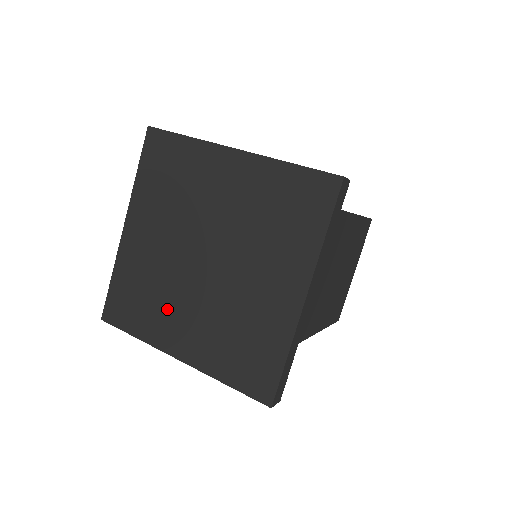
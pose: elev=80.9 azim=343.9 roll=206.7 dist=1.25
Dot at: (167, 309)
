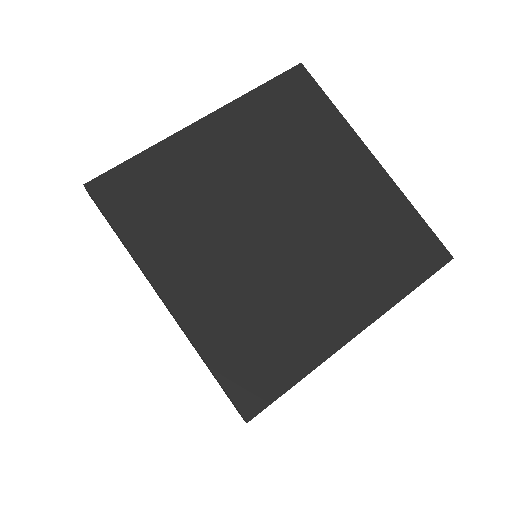
Dot at: (191, 238)
